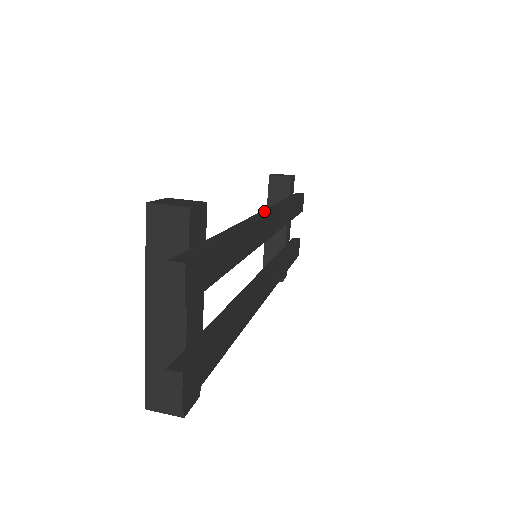
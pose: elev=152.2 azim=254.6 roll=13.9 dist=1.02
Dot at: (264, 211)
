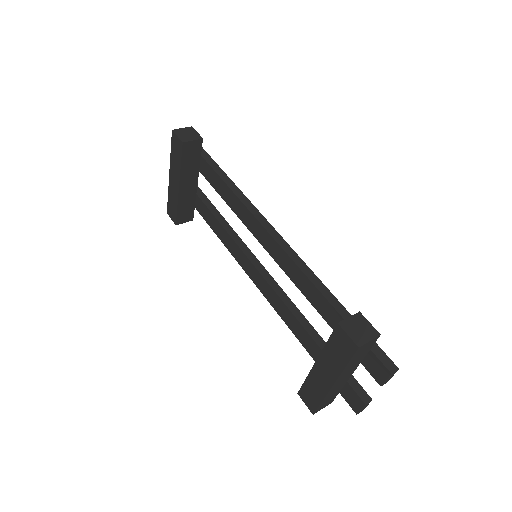
Dot at: (266, 227)
